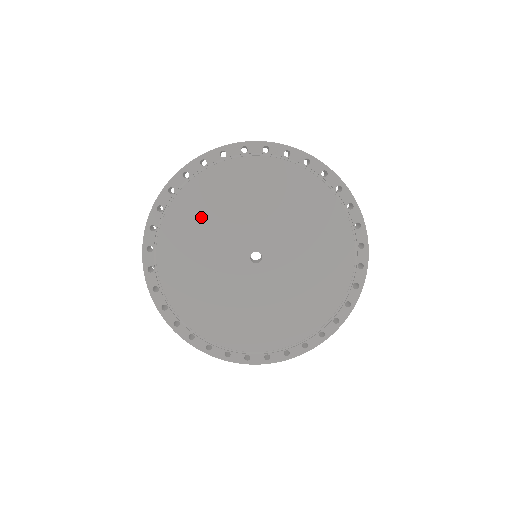
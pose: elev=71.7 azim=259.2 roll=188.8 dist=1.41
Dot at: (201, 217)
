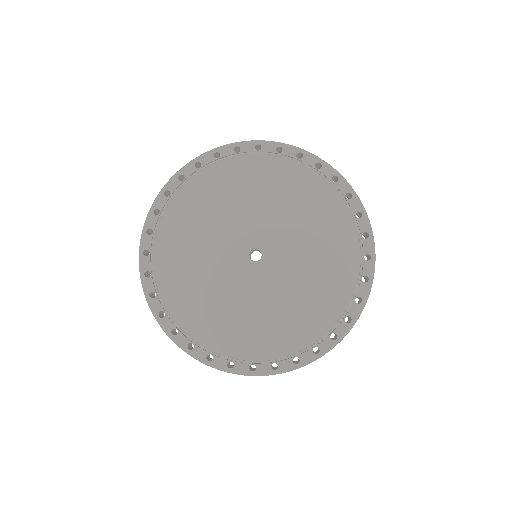
Dot at: (191, 229)
